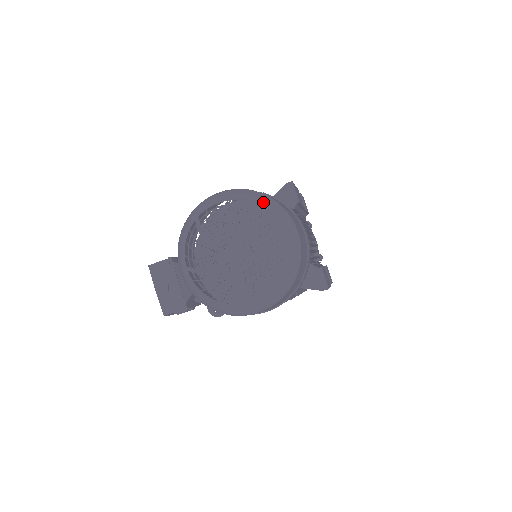
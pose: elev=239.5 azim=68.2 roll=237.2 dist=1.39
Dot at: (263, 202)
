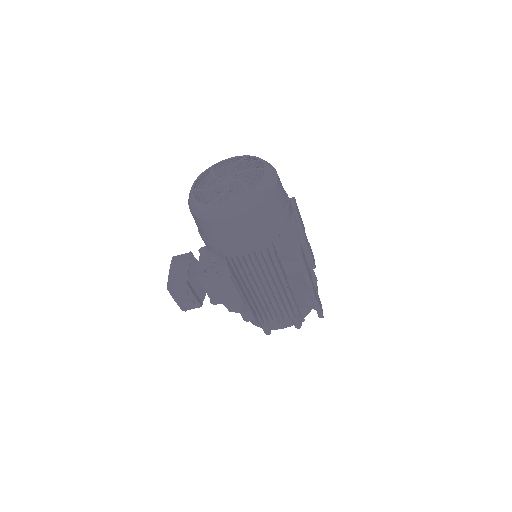
Dot at: occluded
